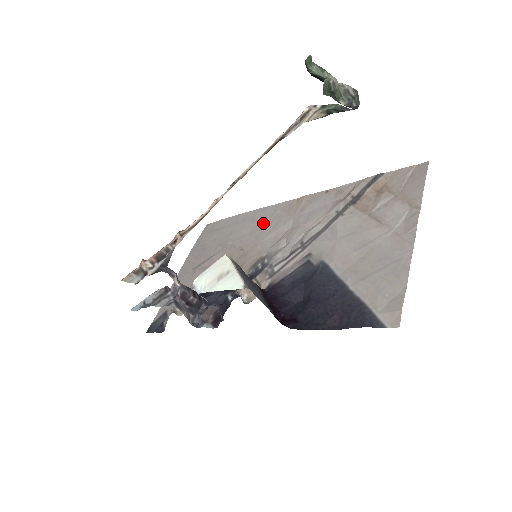
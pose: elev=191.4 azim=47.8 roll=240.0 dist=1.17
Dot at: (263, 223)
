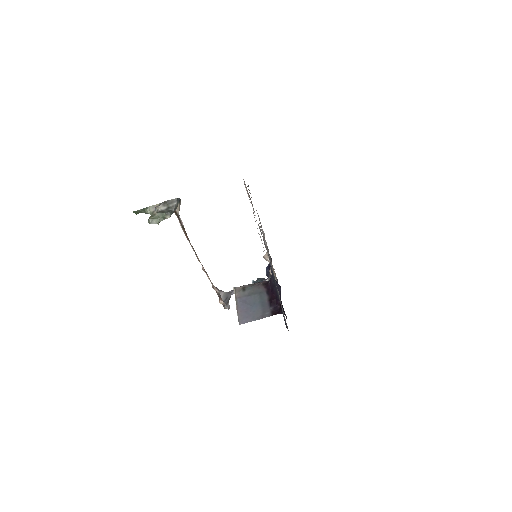
Dot at: occluded
